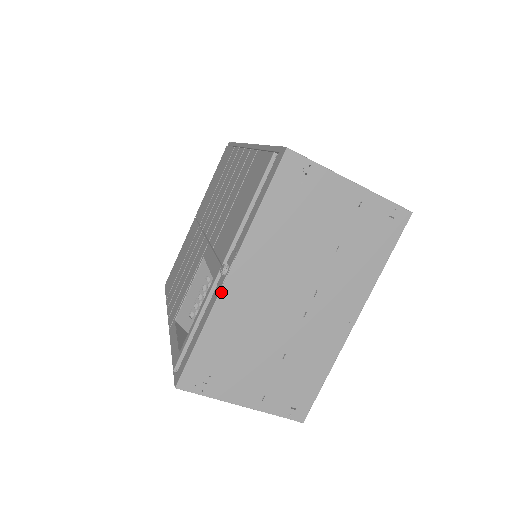
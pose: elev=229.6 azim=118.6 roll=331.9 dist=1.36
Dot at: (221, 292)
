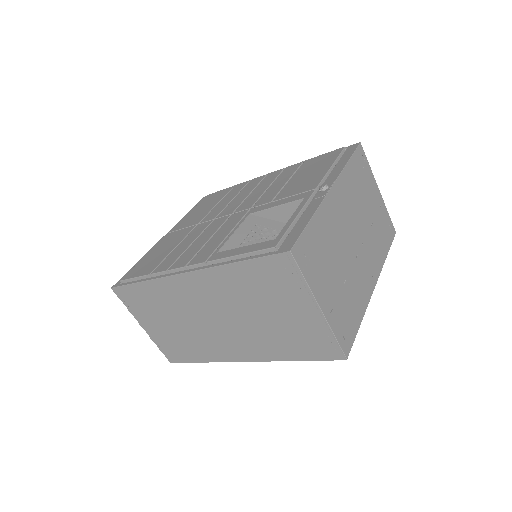
Dot at: (326, 197)
